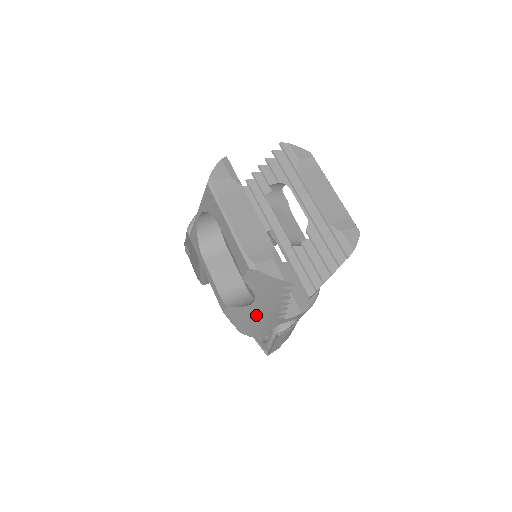
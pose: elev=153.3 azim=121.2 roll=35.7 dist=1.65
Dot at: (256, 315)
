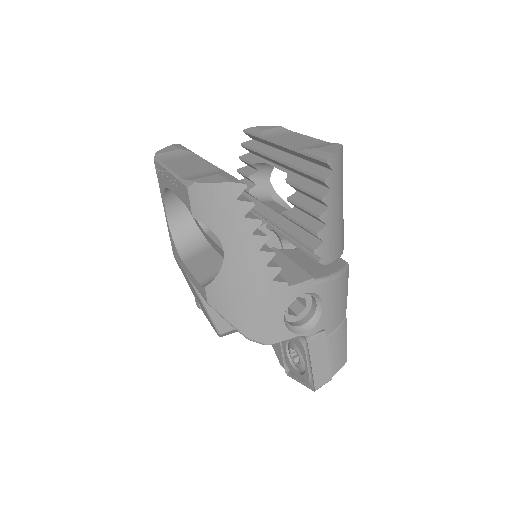
Dot at: (242, 283)
